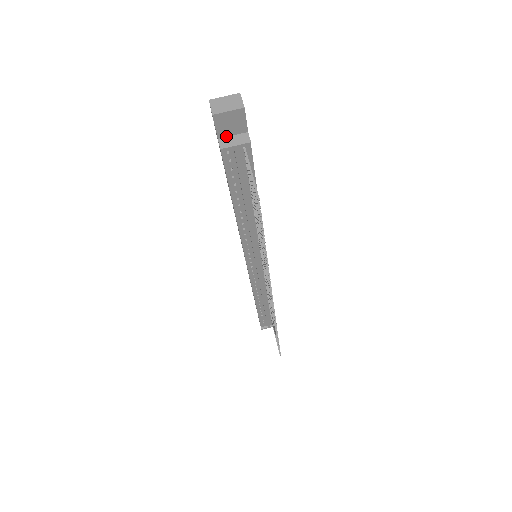
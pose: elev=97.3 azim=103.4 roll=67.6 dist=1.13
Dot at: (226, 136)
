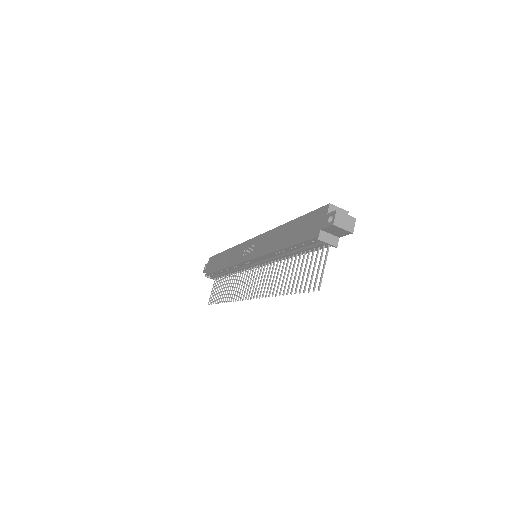
Dot at: (326, 231)
